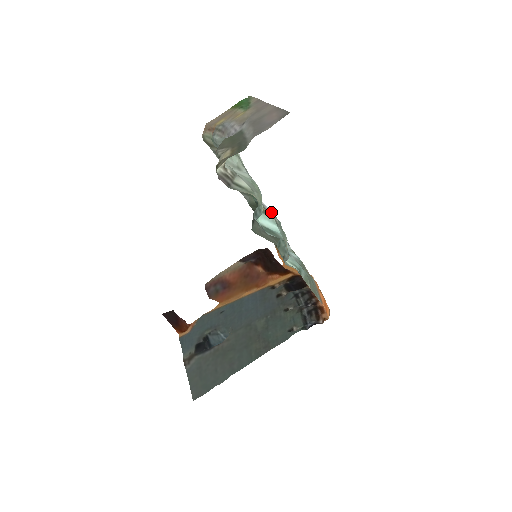
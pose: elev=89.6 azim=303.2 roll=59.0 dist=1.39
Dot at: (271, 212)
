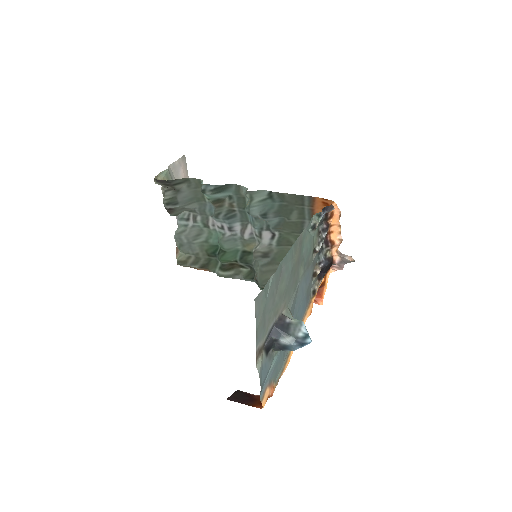
Dot at: (236, 222)
